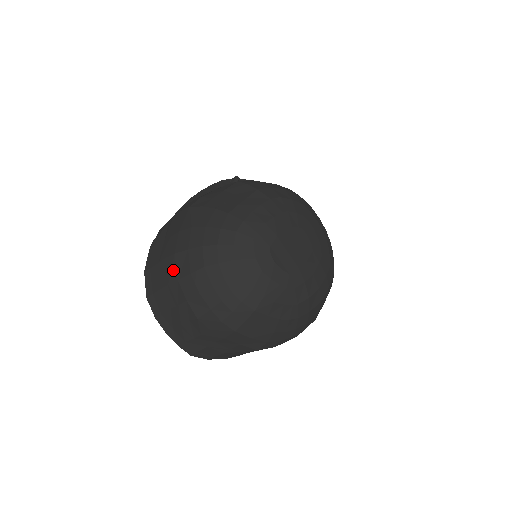
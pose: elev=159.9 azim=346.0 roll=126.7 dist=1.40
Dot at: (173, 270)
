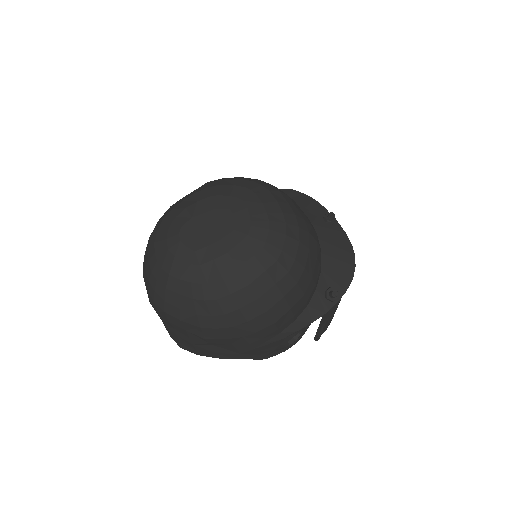
Dot at: occluded
